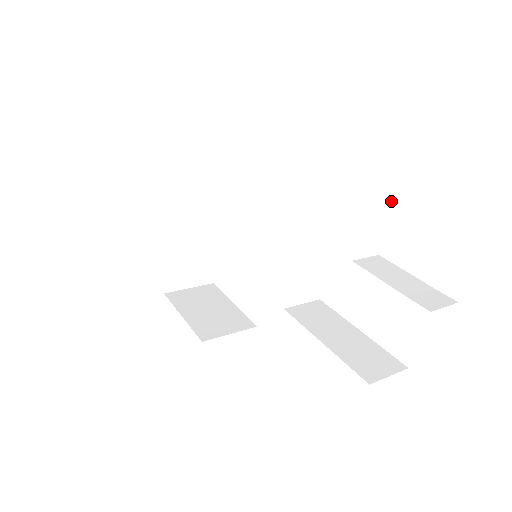
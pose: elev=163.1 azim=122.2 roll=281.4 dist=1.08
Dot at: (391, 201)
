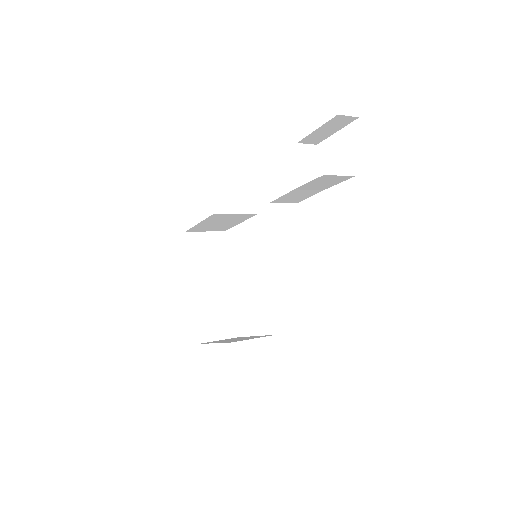
Dot at: occluded
